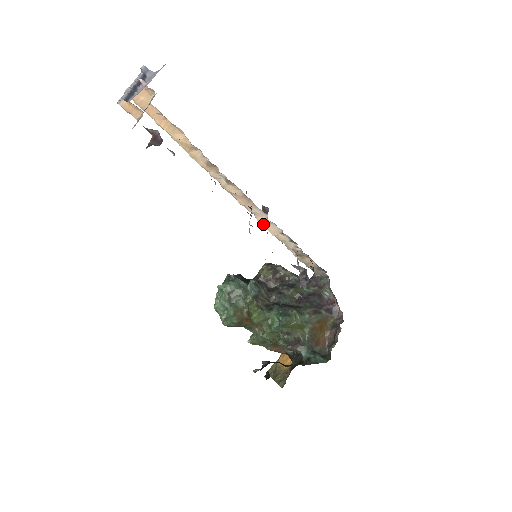
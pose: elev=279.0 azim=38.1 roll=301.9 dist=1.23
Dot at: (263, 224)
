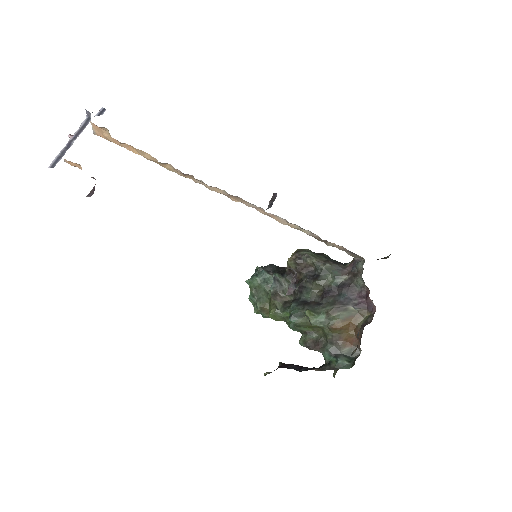
Dot at: (268, 215)
